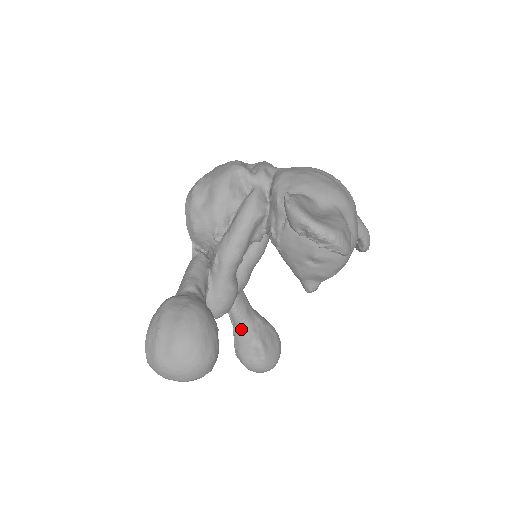
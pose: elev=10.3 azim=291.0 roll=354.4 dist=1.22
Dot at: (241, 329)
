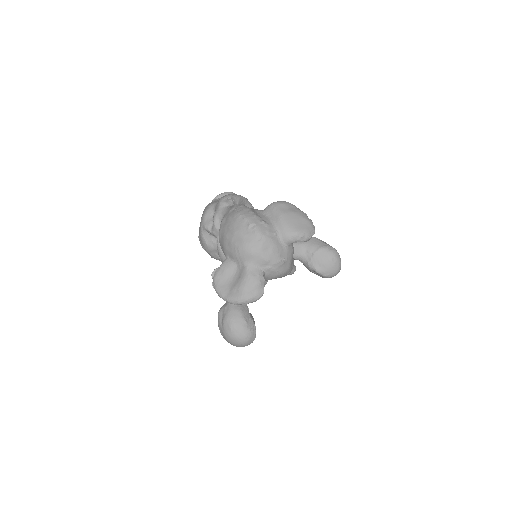
Dot at: occluded
